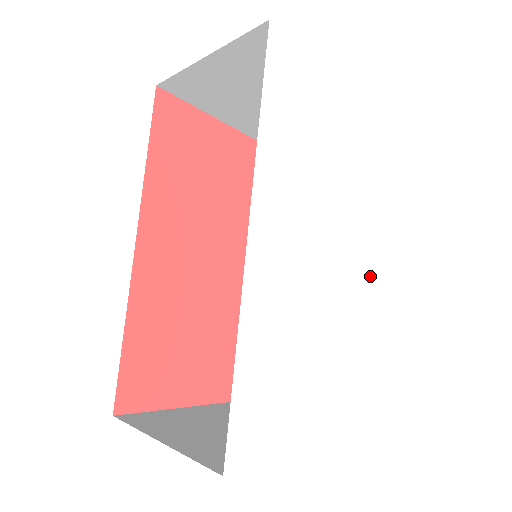
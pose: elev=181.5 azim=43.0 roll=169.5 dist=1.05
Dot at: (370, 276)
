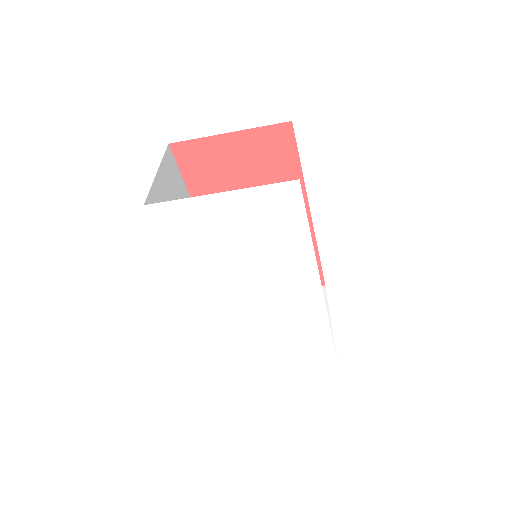
Dot at: (311, 290)
